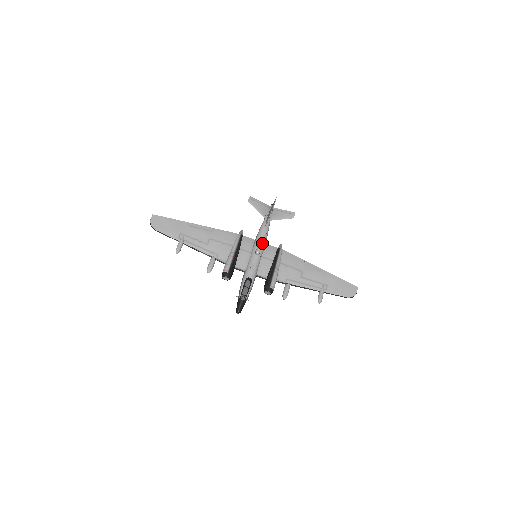
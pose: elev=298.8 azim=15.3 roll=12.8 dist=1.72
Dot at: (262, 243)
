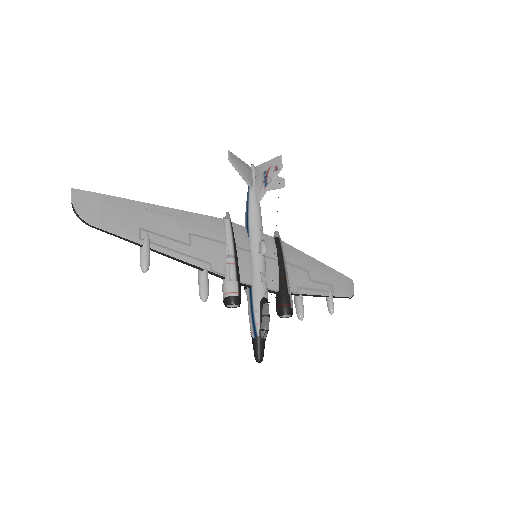
Dot at: (262, 233)
